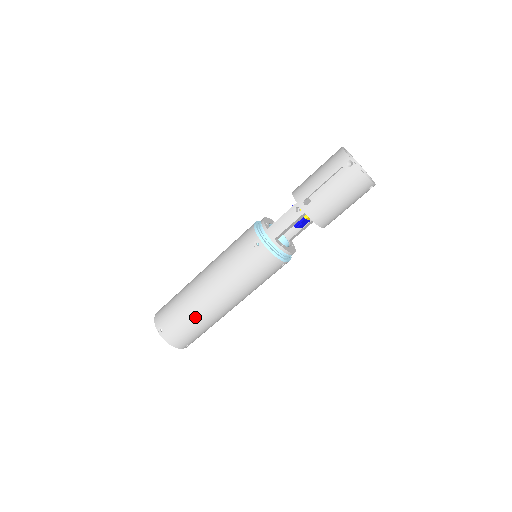
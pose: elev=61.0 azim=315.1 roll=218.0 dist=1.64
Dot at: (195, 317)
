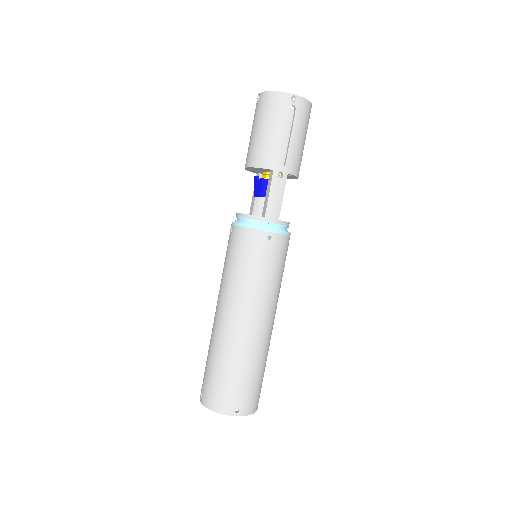
Dot at: (260, 362)
